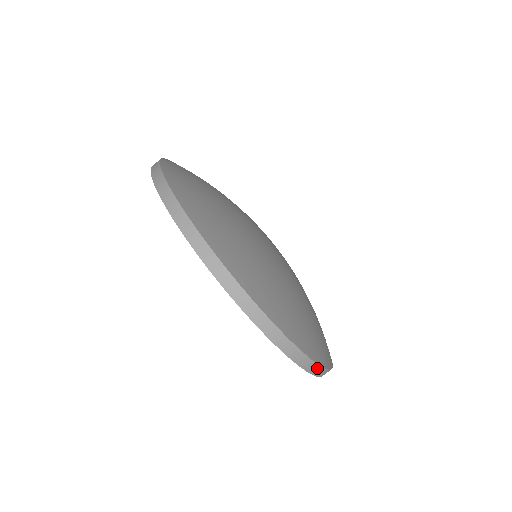
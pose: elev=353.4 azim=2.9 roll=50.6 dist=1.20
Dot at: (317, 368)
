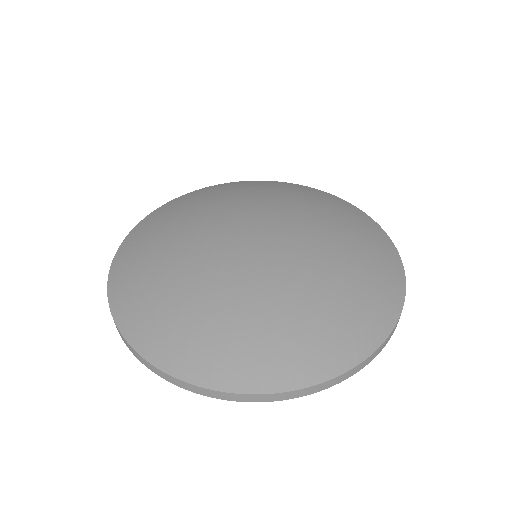
Dot at: (334, 380)
